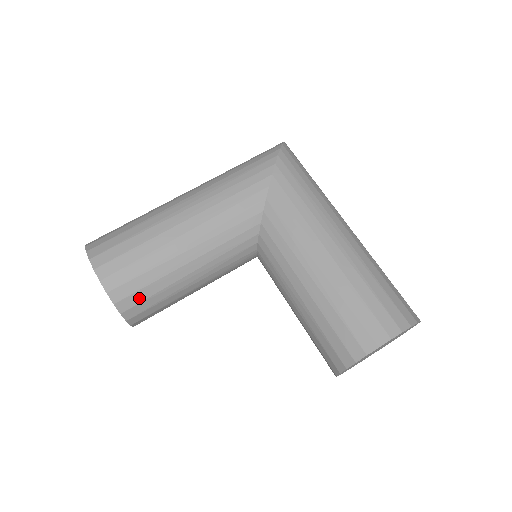
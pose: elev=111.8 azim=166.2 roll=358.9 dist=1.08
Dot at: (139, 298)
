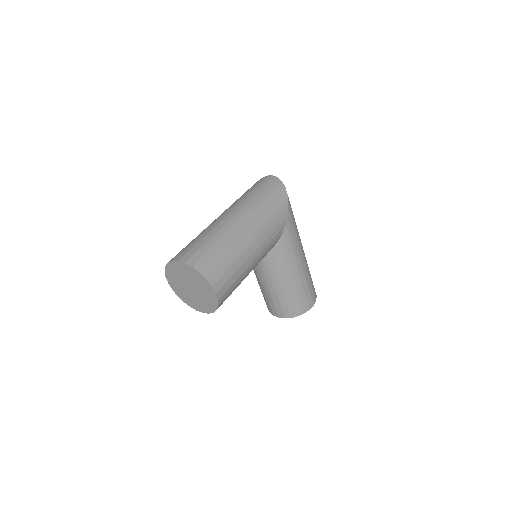
Dot at: occluded
